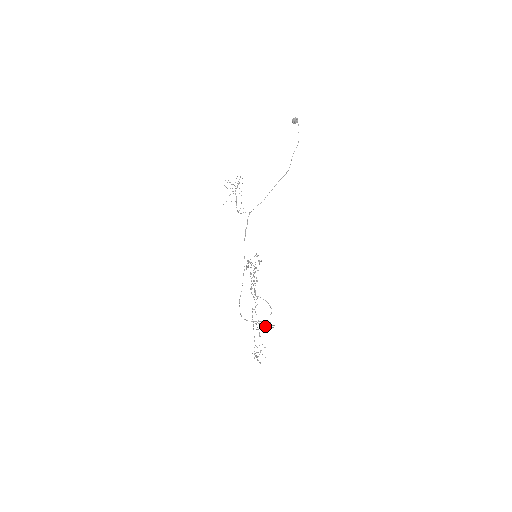
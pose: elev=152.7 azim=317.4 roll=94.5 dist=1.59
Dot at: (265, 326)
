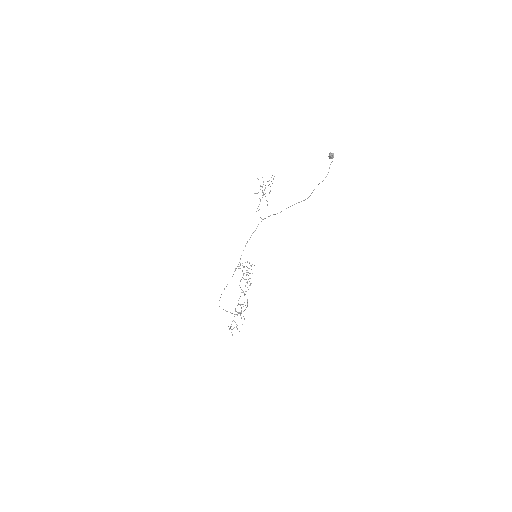
Dot at: occluded
